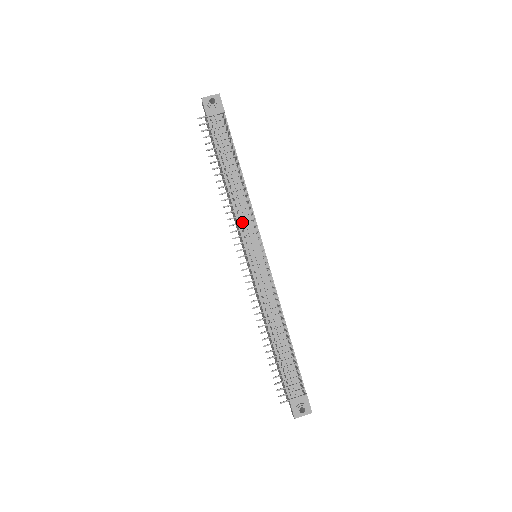
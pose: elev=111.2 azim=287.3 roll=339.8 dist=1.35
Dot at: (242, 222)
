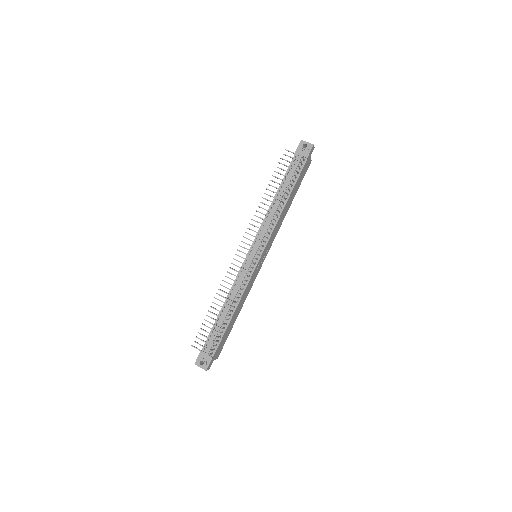
Dot at: (258, 227)
